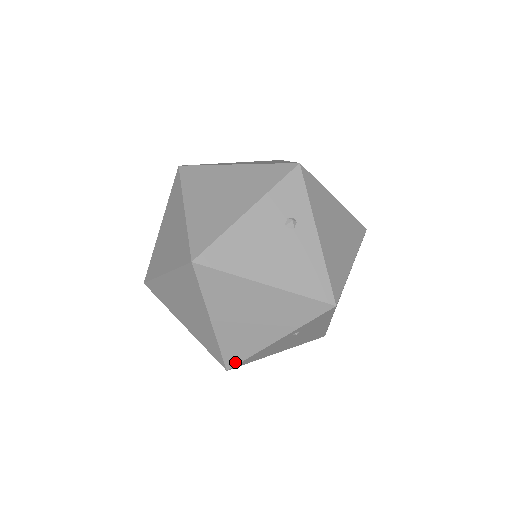
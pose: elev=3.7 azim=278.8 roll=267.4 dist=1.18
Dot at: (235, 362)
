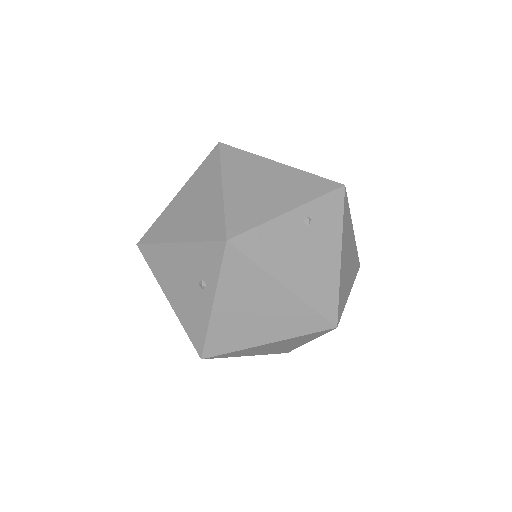
Dot at: (239, 231)
